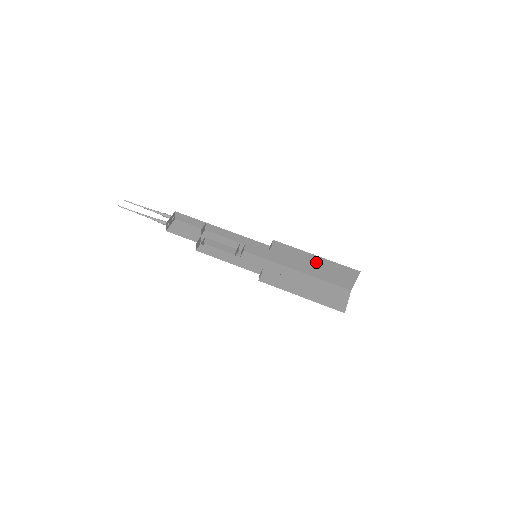
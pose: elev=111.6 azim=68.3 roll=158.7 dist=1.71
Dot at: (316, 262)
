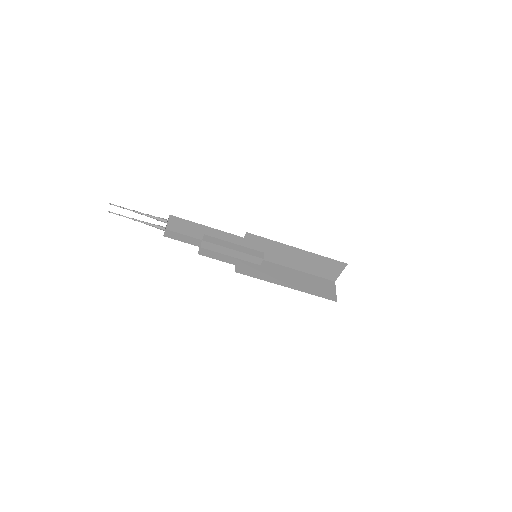
Dot at: occluded
